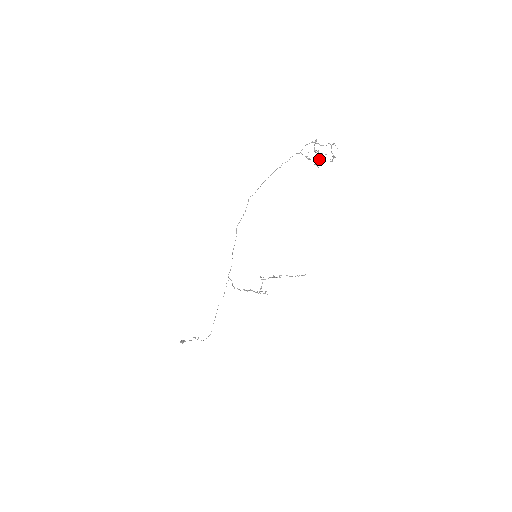
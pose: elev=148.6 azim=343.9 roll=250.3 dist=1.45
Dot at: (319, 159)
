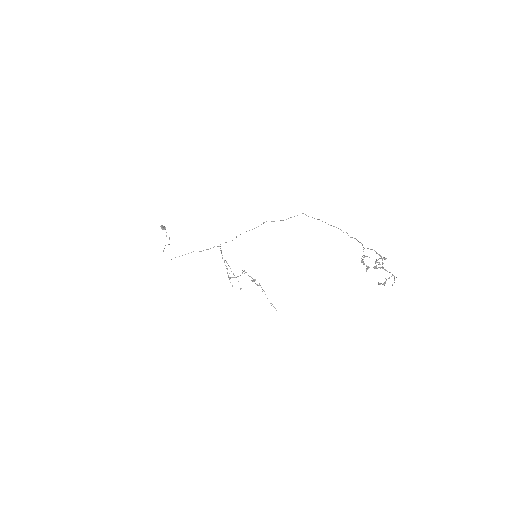
Dot at: (375, 267)
